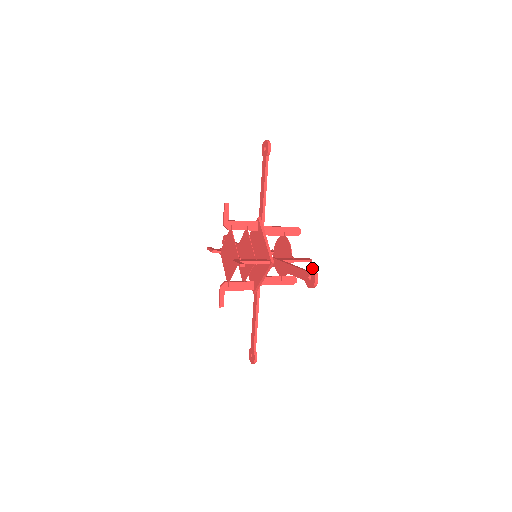
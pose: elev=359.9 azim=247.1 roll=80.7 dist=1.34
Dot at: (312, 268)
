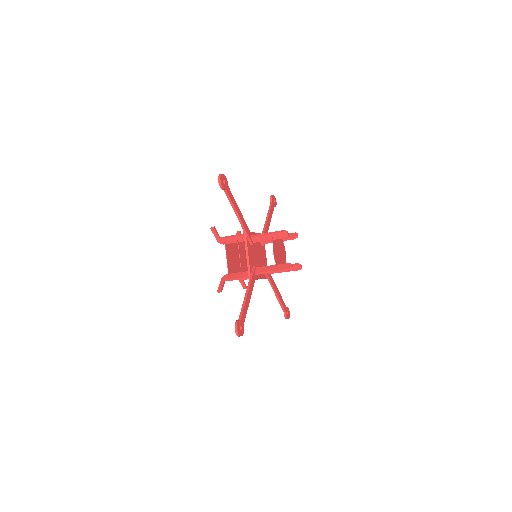
Dot at: (235, 325)
